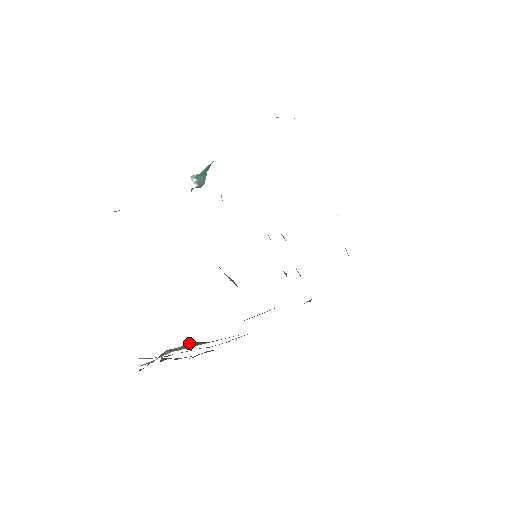
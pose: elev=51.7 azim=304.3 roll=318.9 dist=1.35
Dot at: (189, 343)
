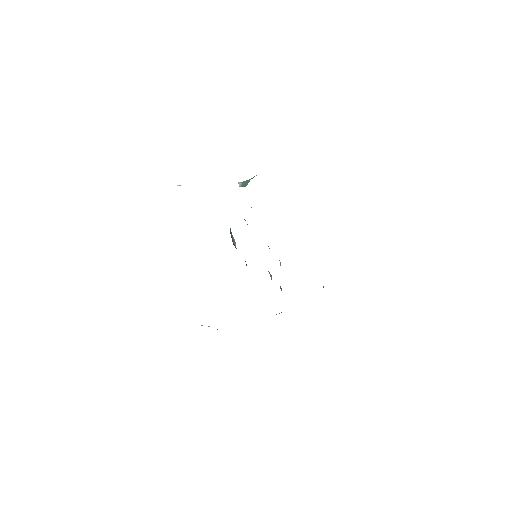
Dot at: occluded
